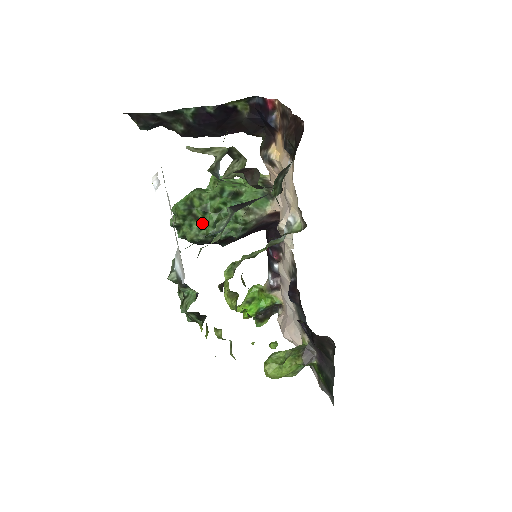
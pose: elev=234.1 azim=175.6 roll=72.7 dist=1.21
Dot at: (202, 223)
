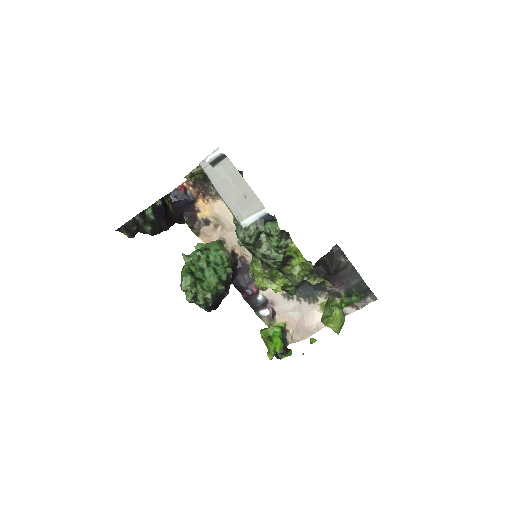
Dot at: (206, 282)
